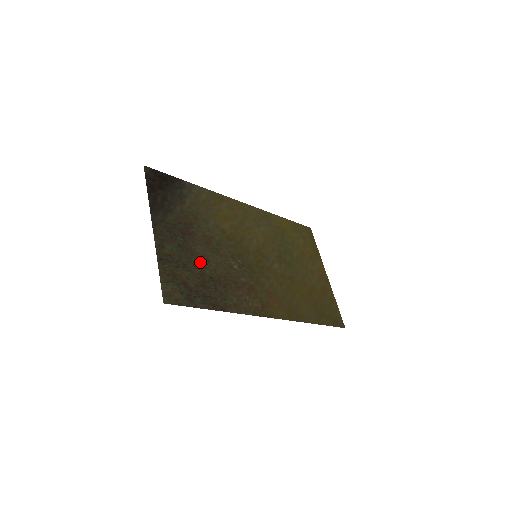
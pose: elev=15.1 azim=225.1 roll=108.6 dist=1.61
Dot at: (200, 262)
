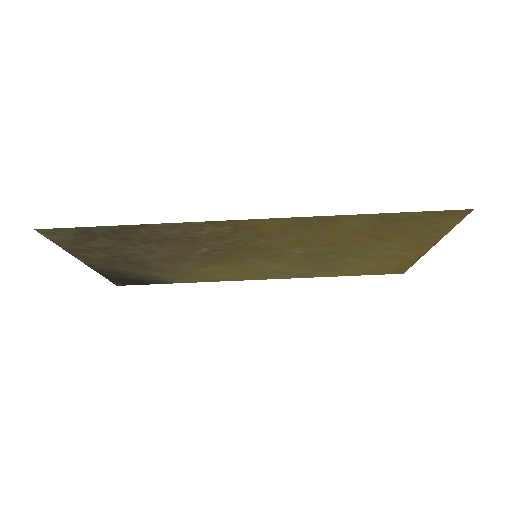
Dot at: (137, 251)
